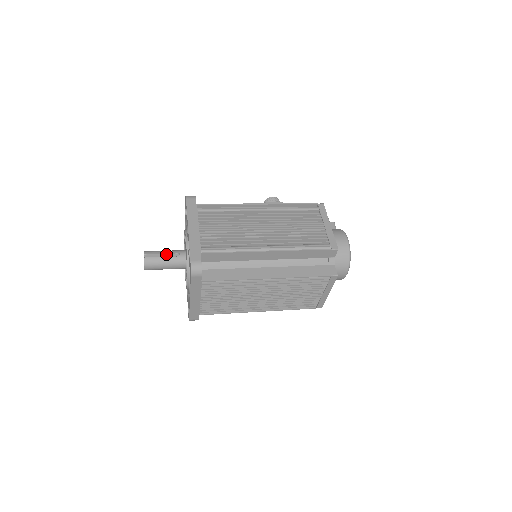
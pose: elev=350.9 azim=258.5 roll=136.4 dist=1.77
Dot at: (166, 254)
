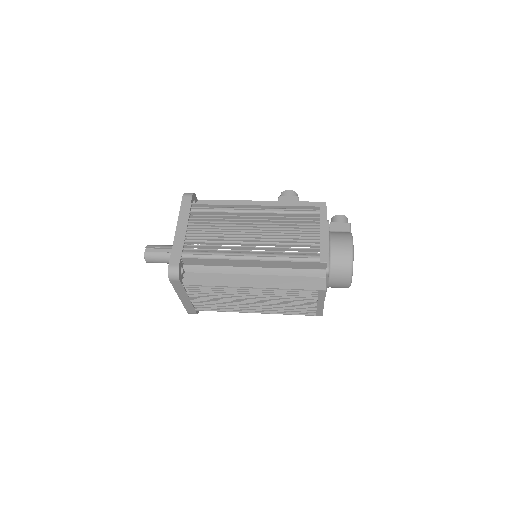
Dot at: (166, 249)
